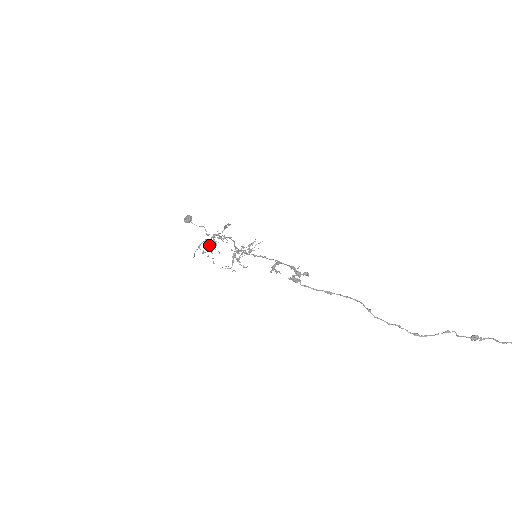
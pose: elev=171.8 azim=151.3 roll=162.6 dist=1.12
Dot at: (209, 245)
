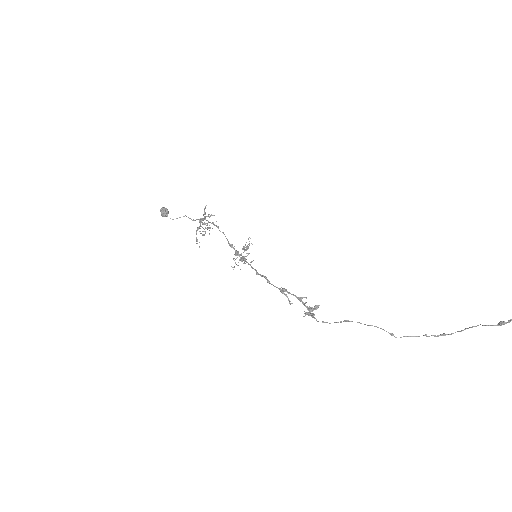
Dot at: occluded
